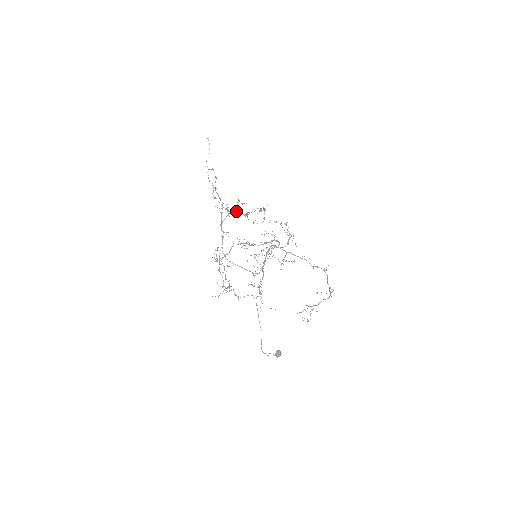
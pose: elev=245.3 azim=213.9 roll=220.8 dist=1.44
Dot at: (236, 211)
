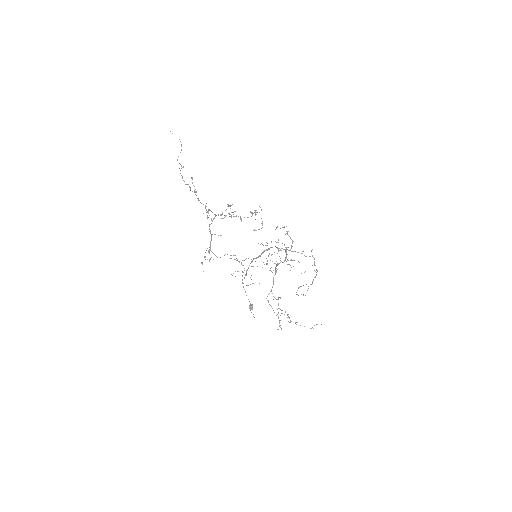
Dot at: occluded
